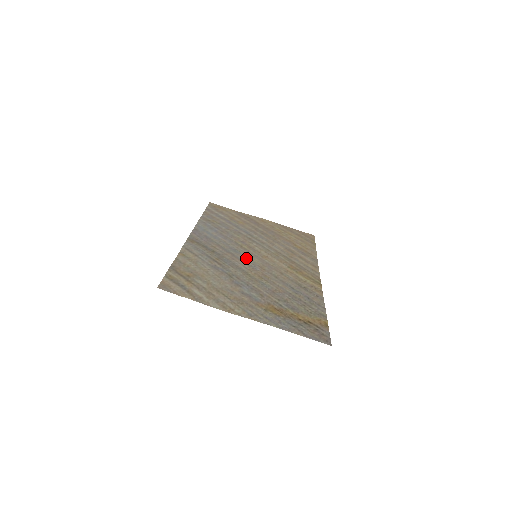
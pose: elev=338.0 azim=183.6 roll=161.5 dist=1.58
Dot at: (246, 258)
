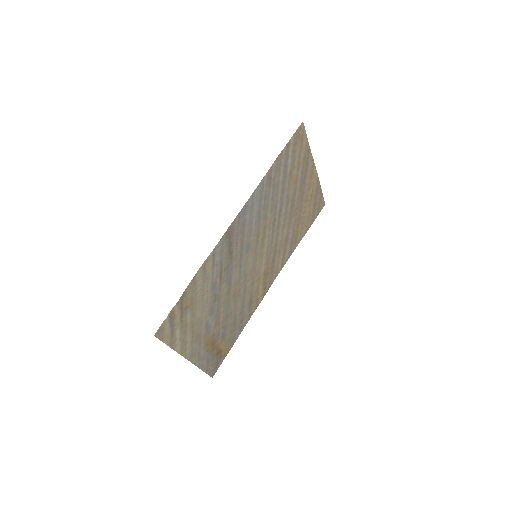
Dot at: (246, 262)
